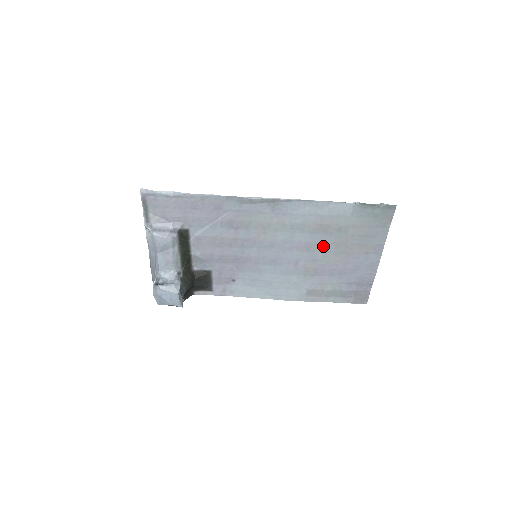
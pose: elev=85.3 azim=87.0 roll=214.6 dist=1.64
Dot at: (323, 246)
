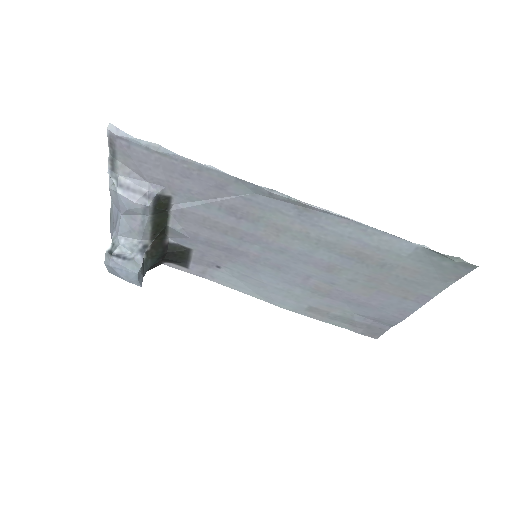
Dot at: (351, 274)
